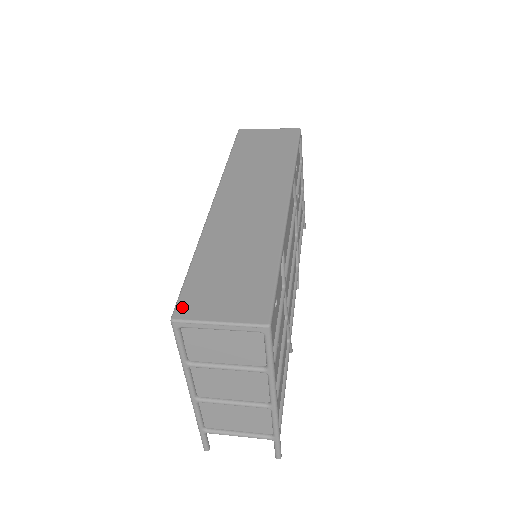
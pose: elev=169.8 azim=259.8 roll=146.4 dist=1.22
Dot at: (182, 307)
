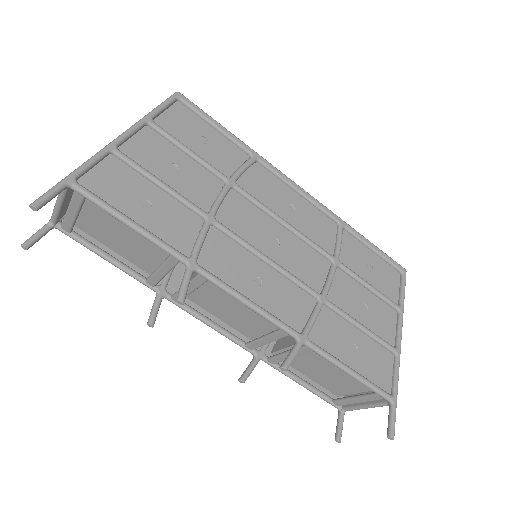
Dot at: occluded
